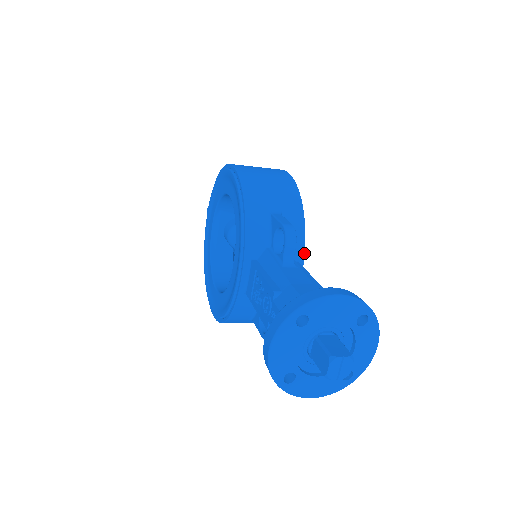
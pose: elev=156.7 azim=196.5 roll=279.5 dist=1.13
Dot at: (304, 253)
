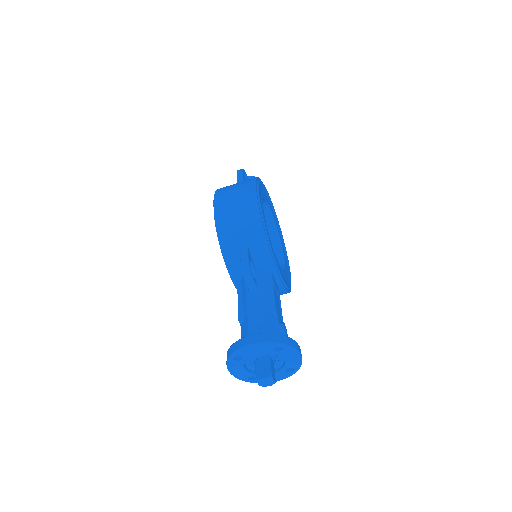
Dot at: (274, 265)
